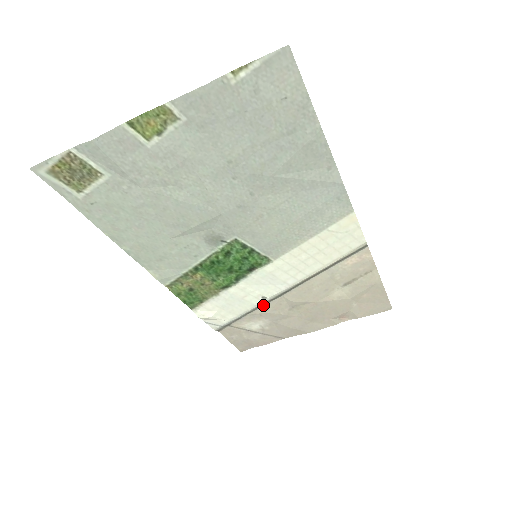
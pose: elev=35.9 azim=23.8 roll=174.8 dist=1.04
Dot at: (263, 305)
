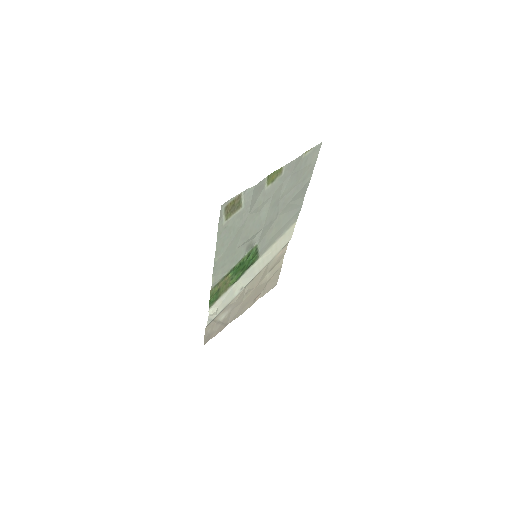
Dot at: occluded
